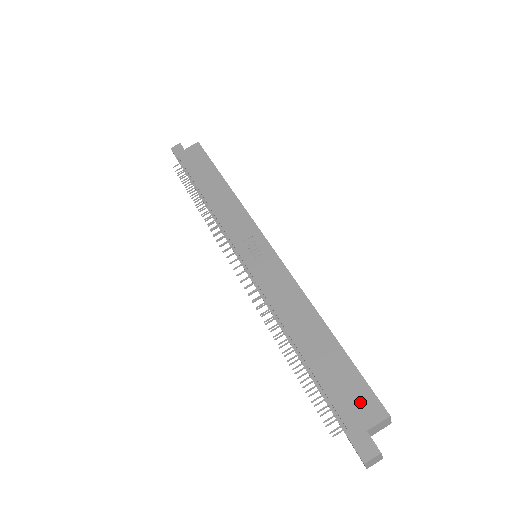
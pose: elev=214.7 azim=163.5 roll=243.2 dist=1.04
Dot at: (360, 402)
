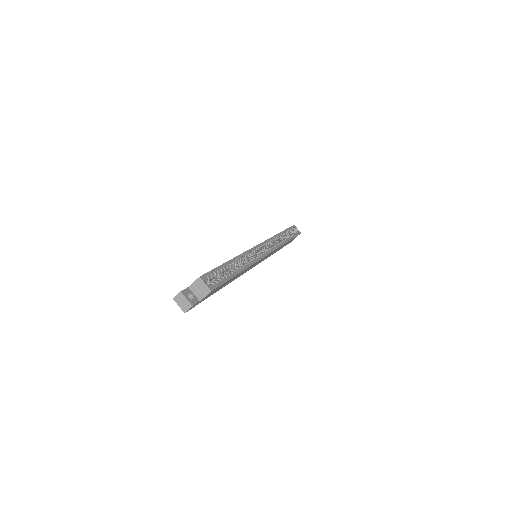
Dot at: occluded
